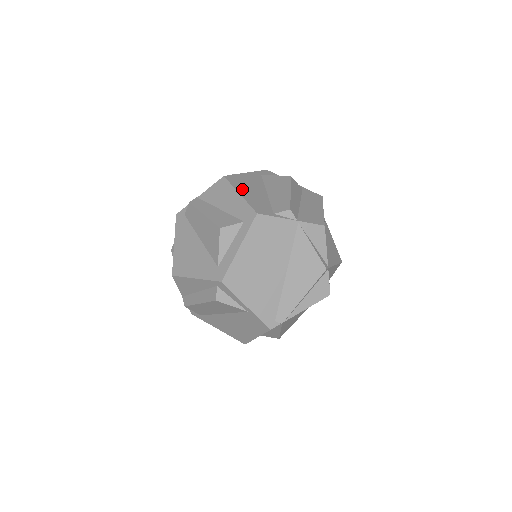
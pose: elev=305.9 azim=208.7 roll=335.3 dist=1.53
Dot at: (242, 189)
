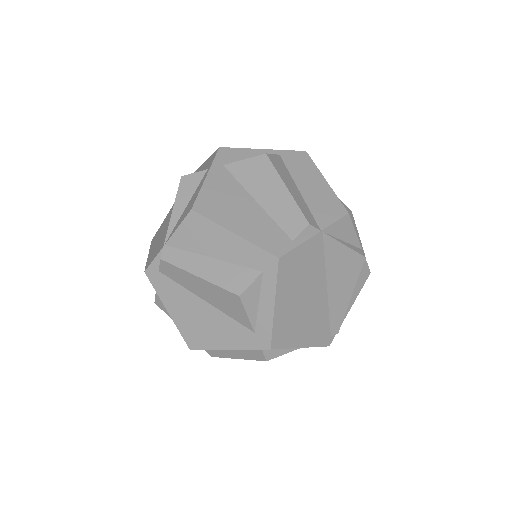
Dot at: (229, 220)
